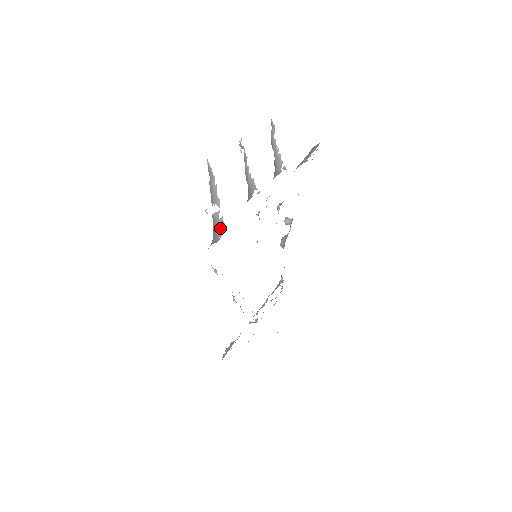
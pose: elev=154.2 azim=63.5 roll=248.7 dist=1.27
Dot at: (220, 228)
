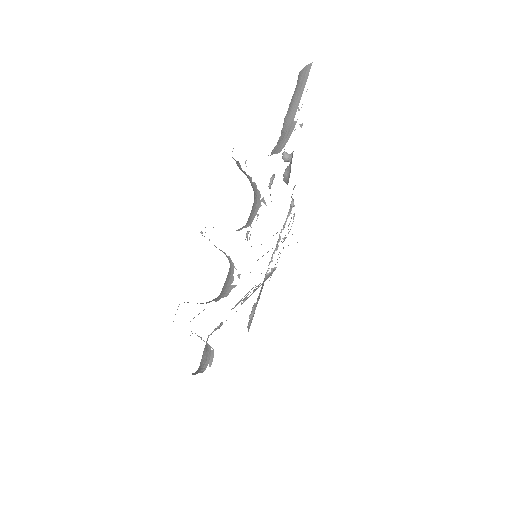
Dot at: (210, 349)
